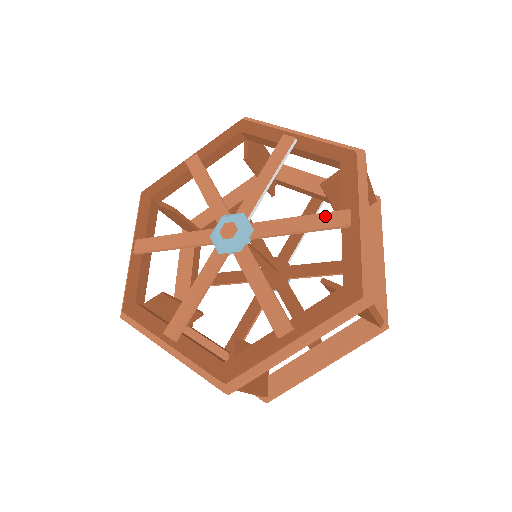
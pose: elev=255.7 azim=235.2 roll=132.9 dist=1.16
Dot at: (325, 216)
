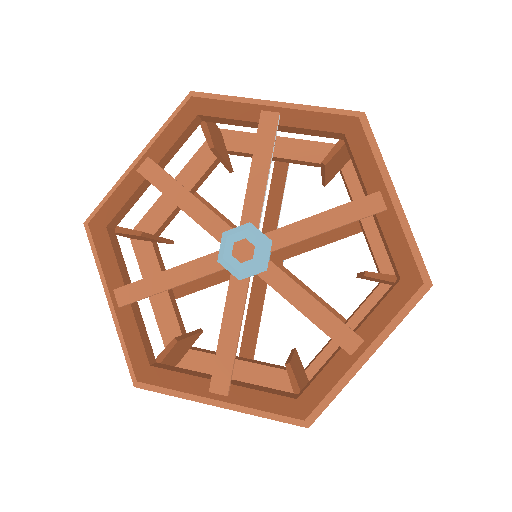
Dot at: (354, 205)
